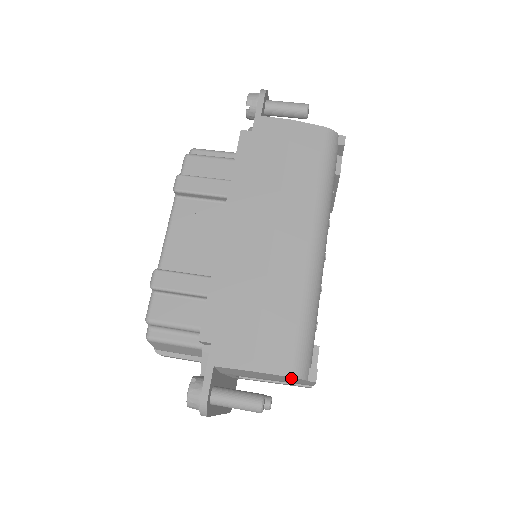
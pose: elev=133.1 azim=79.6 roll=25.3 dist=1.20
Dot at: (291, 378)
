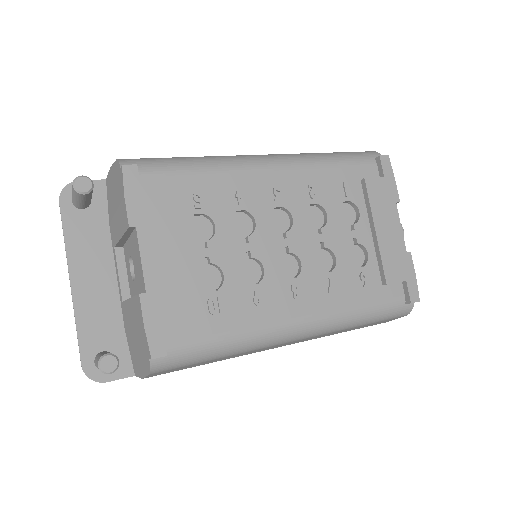
Dot at: (118, 169)
